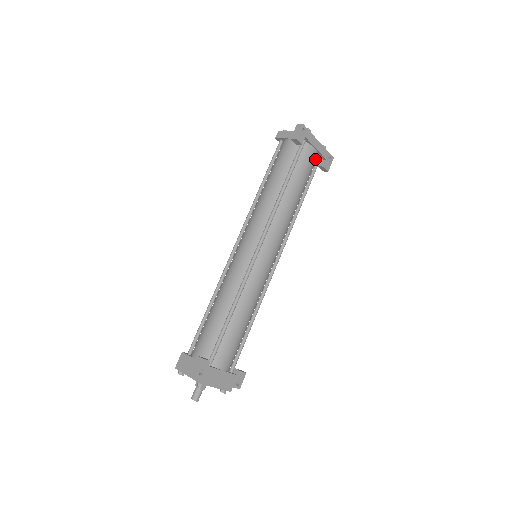
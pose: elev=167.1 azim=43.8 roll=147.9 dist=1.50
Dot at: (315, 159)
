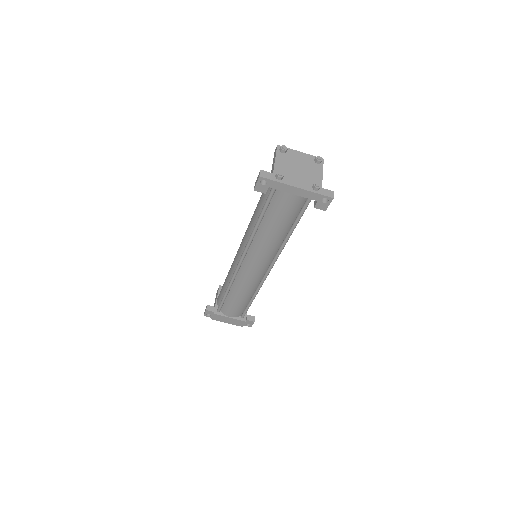
Dot at: (300, 200)
